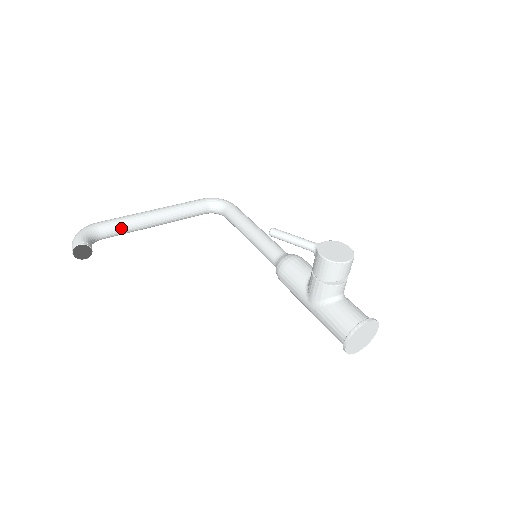
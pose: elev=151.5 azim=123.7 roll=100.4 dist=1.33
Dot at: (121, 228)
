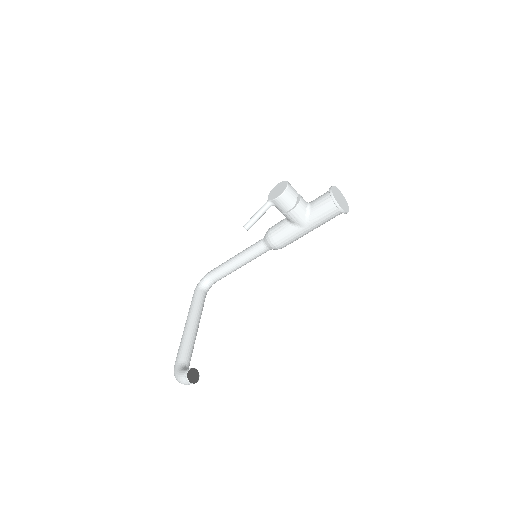
Dot at: (188, 349)
